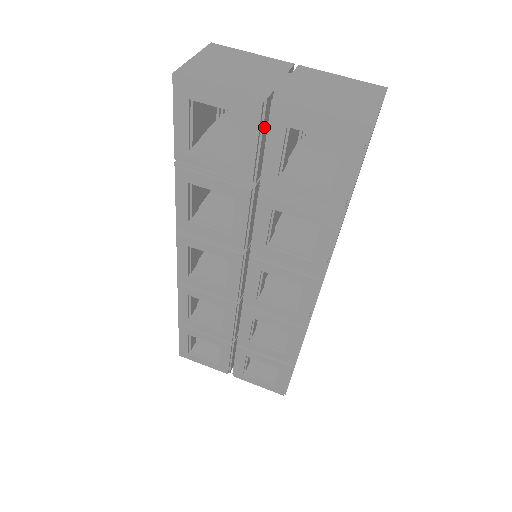
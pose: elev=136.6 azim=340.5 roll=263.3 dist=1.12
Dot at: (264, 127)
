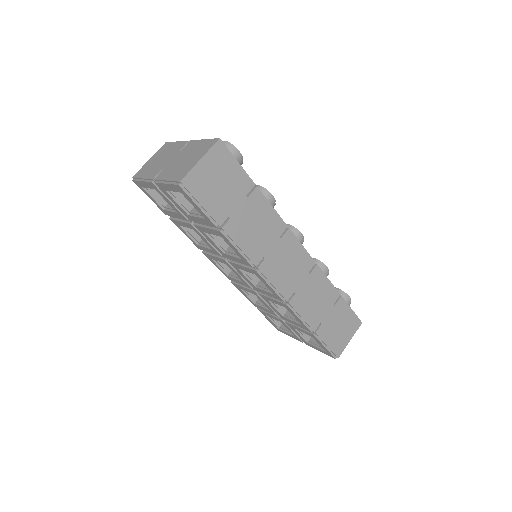
Dot at: occluded
